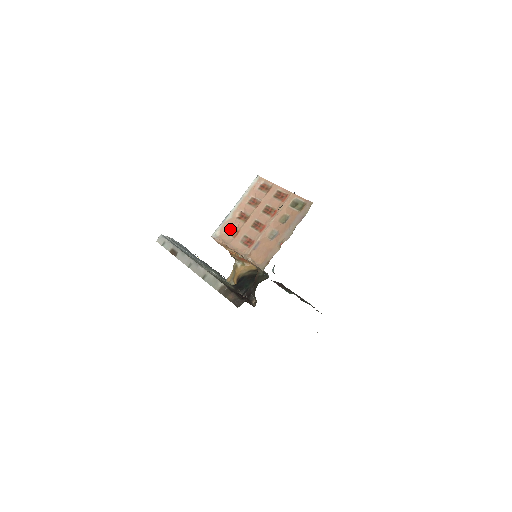
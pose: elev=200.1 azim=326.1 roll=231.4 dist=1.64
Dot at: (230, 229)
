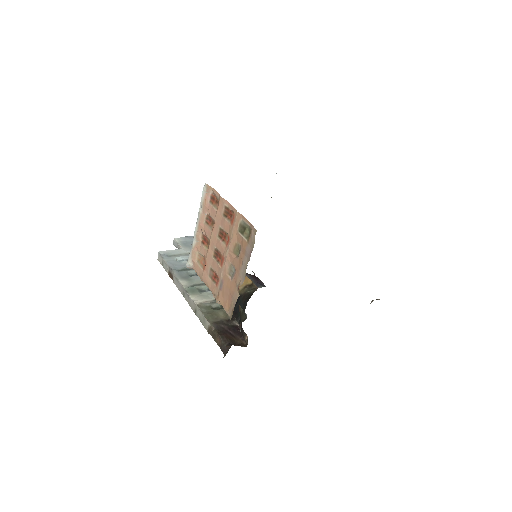
Dot at: (199, 257)
